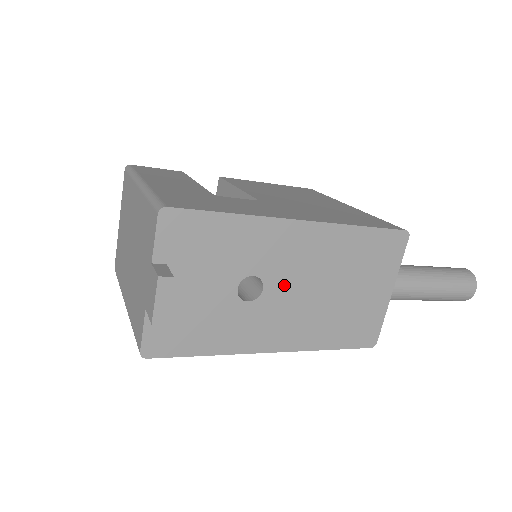
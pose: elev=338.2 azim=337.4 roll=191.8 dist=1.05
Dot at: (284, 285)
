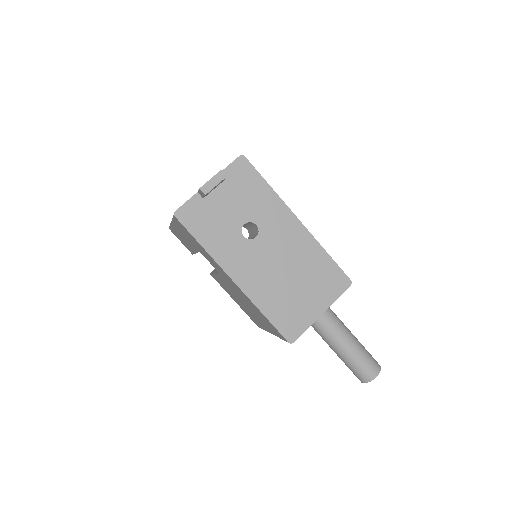
Dot at: (267, 246)
